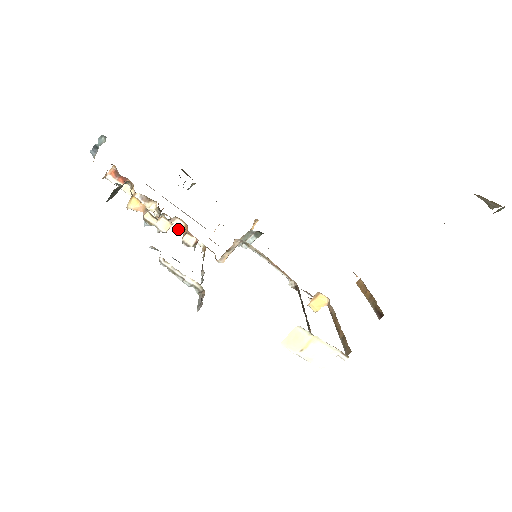
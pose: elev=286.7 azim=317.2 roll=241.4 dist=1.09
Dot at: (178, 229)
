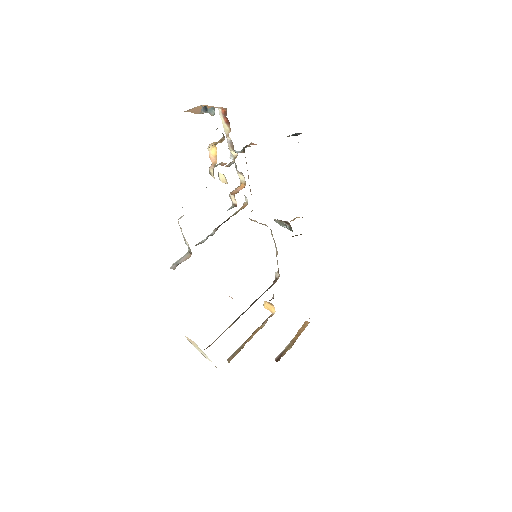
Dot at: (240, 179)
